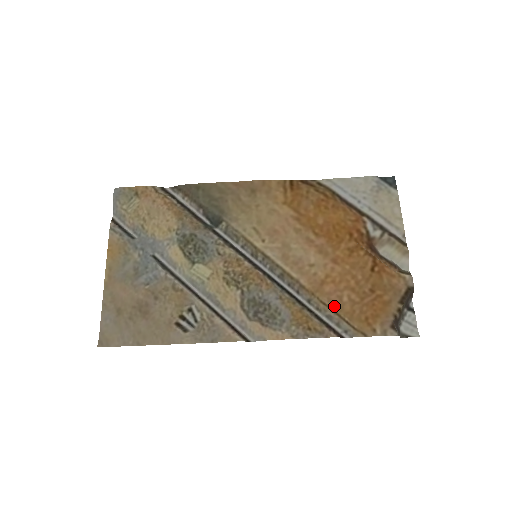
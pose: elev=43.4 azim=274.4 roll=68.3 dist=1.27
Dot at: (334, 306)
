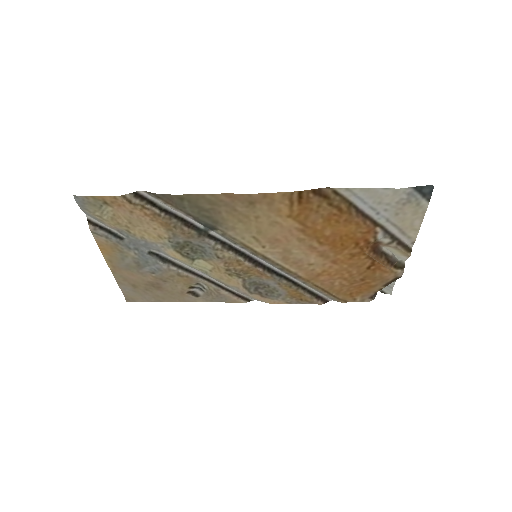
Dot at: (325, 287)
